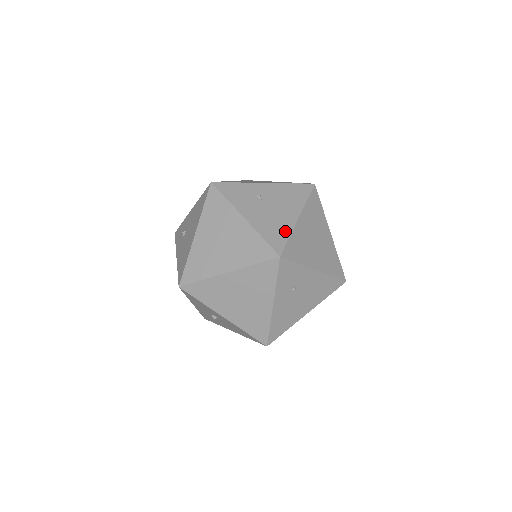
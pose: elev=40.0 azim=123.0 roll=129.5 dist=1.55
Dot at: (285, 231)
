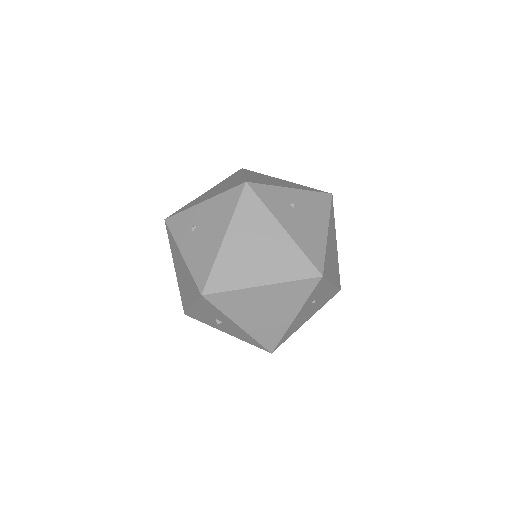
Dot at: (321, 247)
